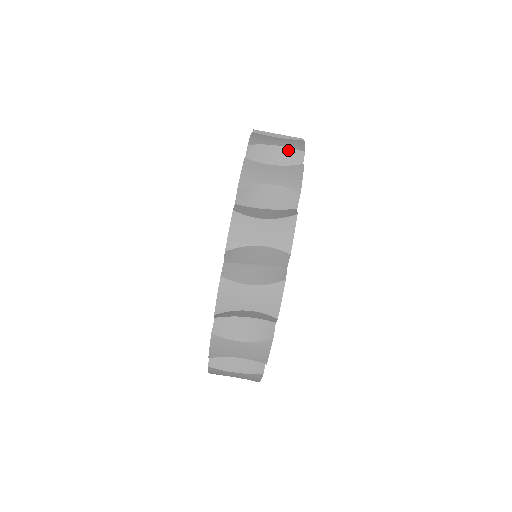
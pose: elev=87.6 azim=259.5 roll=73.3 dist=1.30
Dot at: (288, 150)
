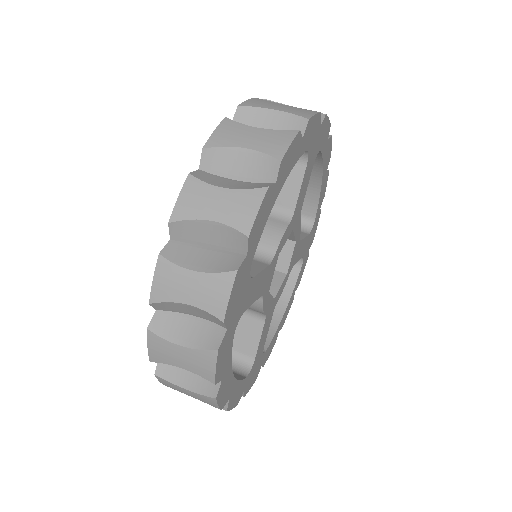
Dot at: (289, 116)
